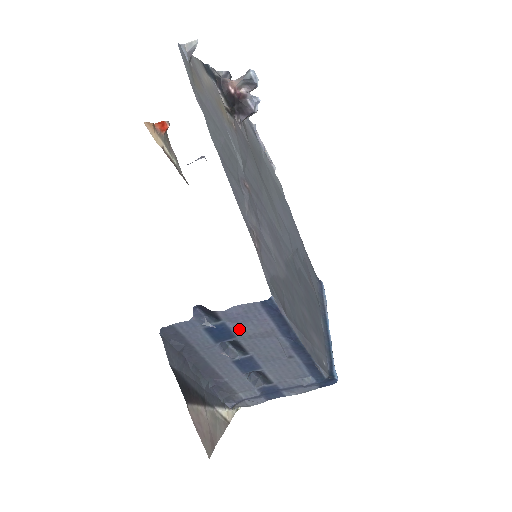
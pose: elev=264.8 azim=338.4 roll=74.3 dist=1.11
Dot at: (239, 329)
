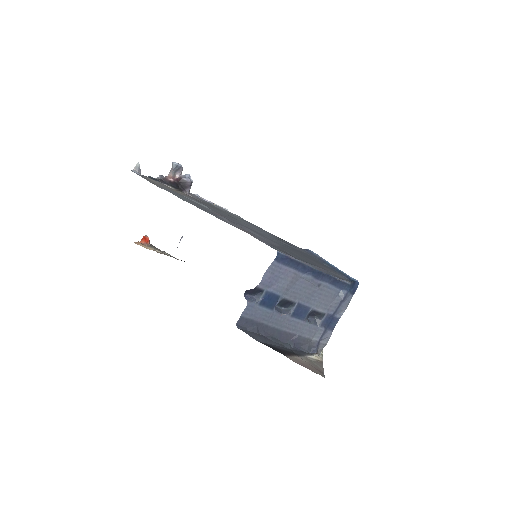
Dot at: (278, 289)
